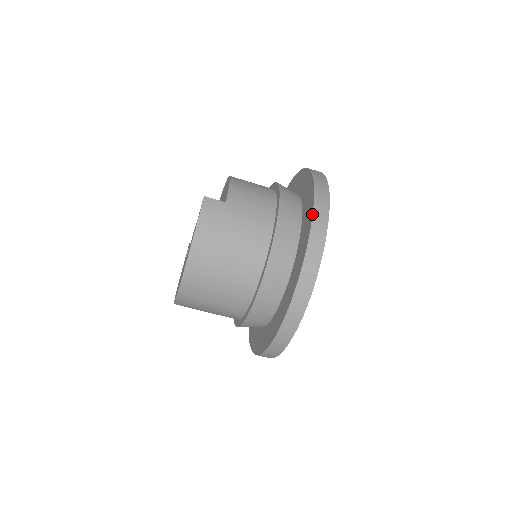
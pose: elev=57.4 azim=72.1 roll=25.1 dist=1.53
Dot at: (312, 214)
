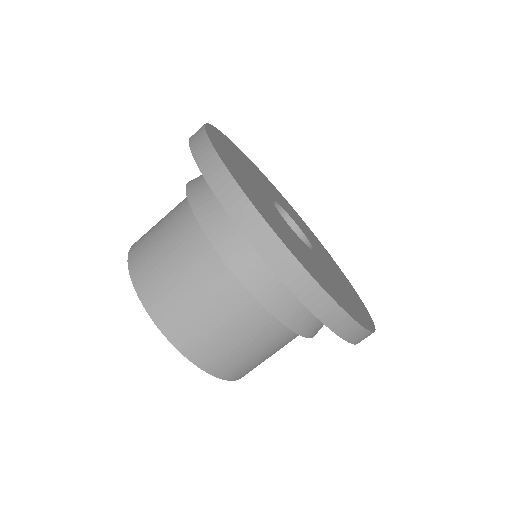
Dot at: occluded
